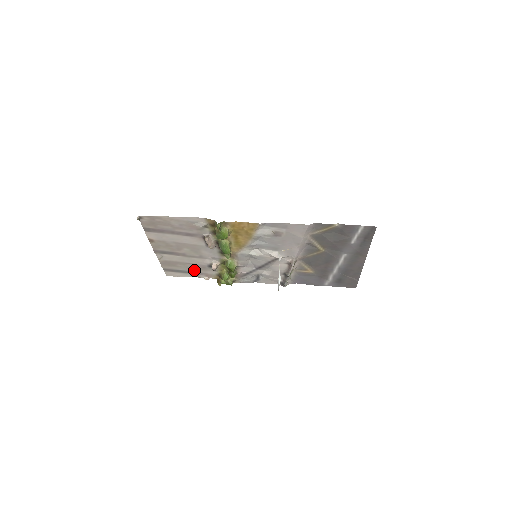
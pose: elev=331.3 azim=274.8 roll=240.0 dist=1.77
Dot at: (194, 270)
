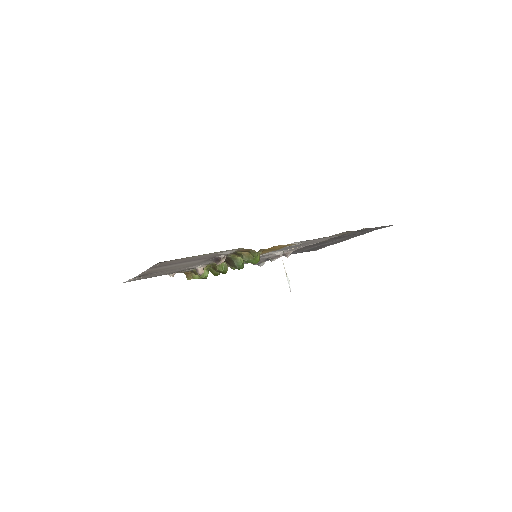
Dot at: (165, 273)
